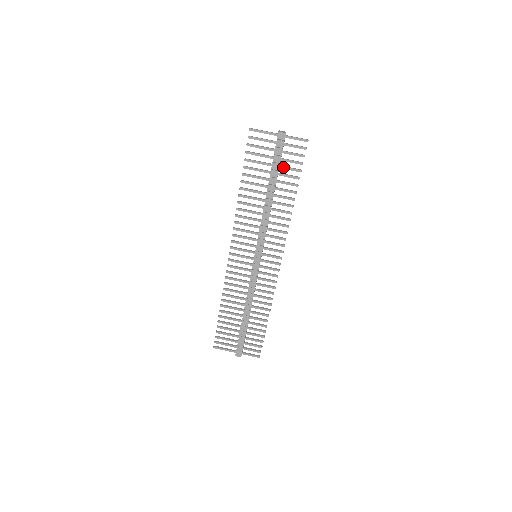
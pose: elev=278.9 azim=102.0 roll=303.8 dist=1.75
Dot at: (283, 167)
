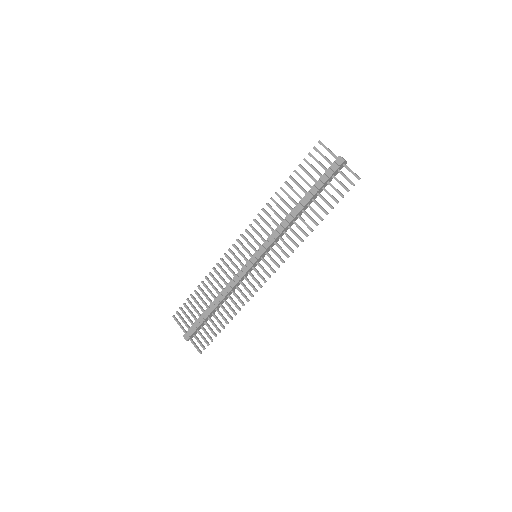
Dot at: (325, 190)
